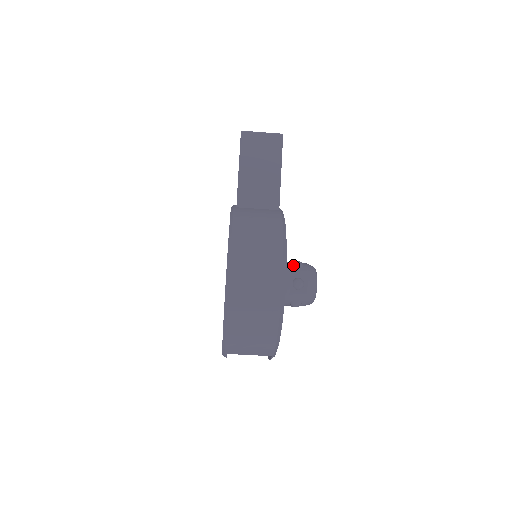
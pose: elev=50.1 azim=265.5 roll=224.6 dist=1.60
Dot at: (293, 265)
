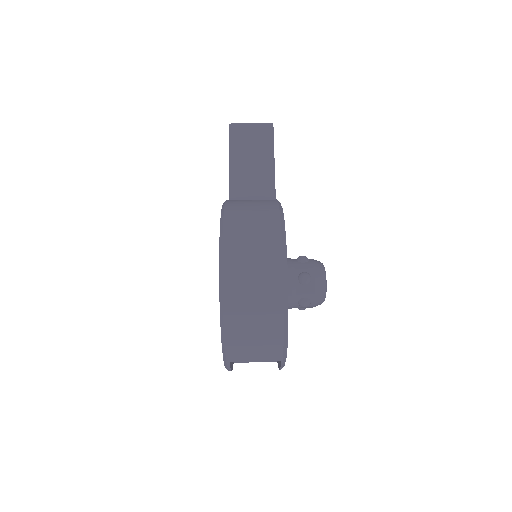
Dot at: (297, 260)
